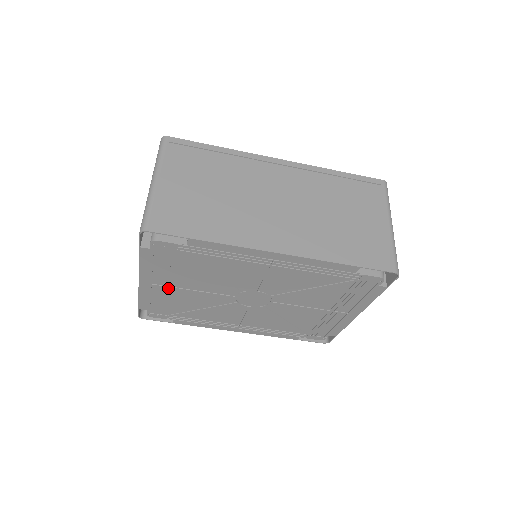
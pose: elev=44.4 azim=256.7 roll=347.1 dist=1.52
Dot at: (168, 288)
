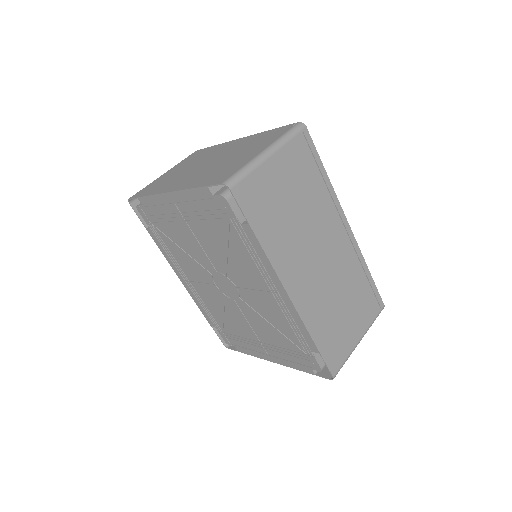
Dot at: (182, 218)
